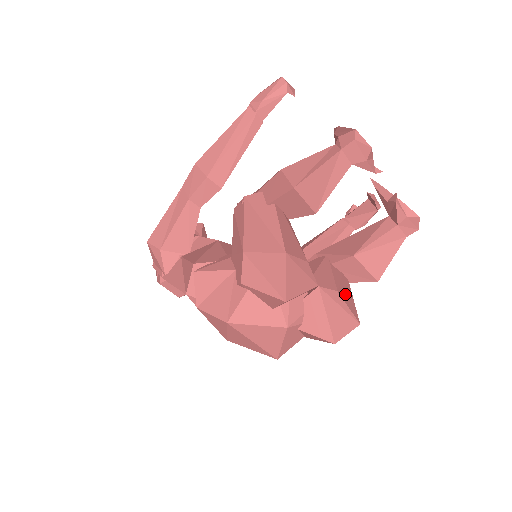
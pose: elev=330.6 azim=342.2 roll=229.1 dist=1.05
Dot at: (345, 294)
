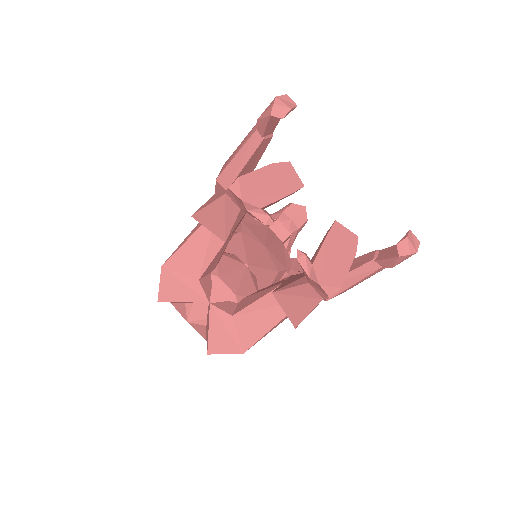
Dot at: (251, 322)
